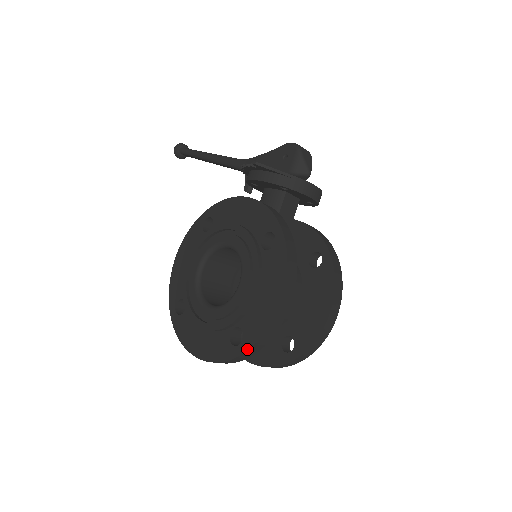
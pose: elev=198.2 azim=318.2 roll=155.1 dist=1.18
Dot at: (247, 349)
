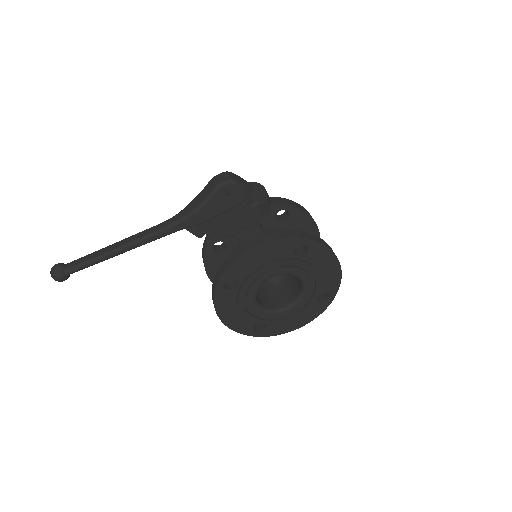
Dot at: occluded
